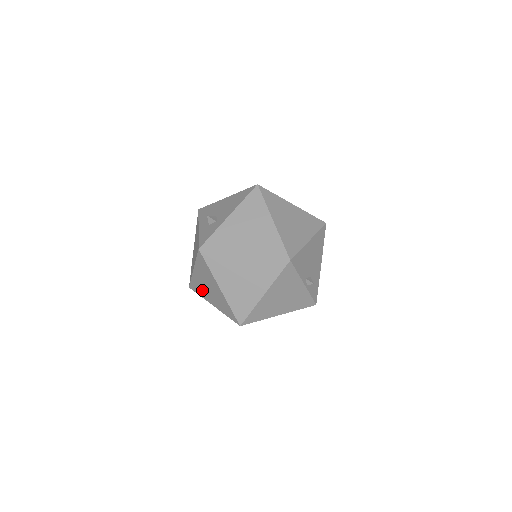
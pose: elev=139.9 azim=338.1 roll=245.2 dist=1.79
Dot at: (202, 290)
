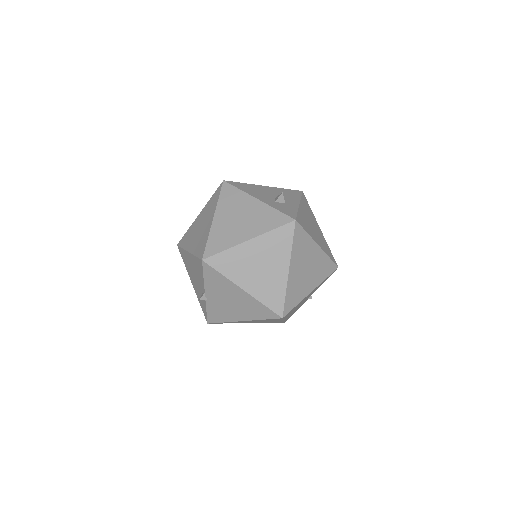
Dot at: (239, 267)
